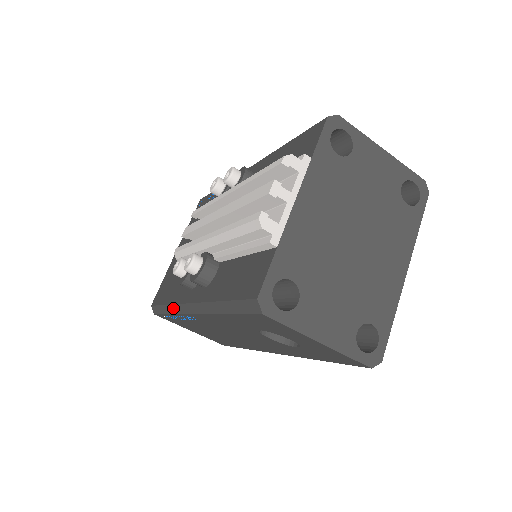
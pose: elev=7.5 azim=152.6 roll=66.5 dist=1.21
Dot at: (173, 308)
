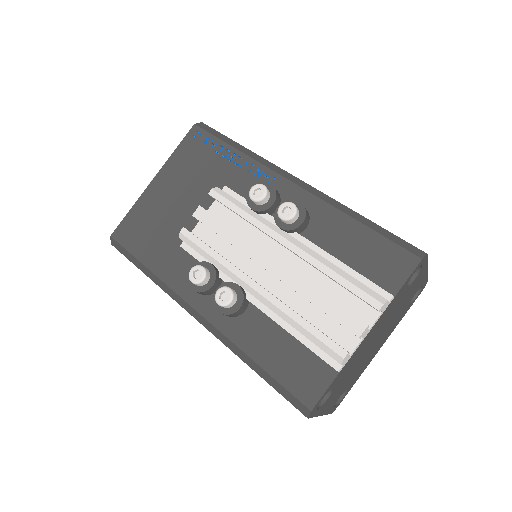
Dot at: (161, 283)
